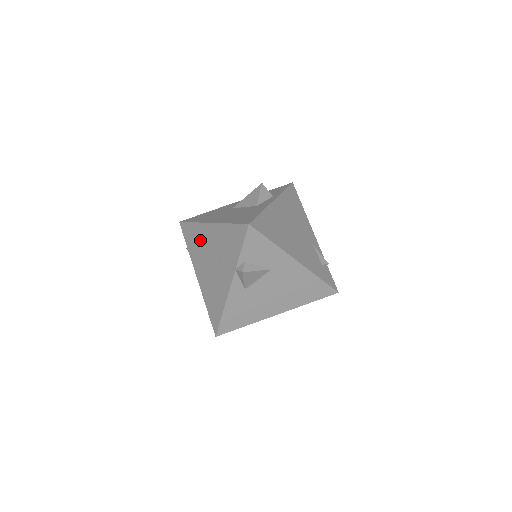
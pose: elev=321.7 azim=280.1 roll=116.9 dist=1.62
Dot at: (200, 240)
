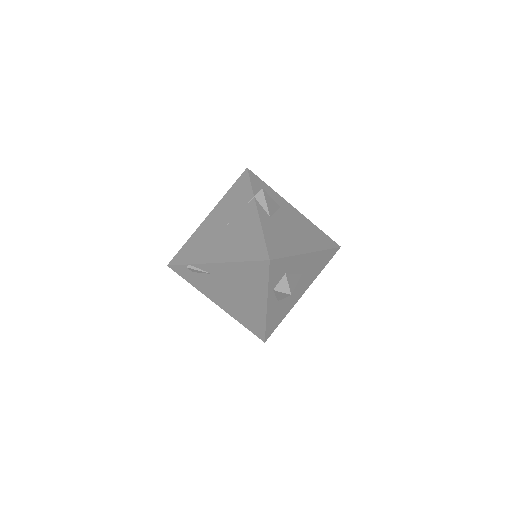
Dot at: (202, 238)
